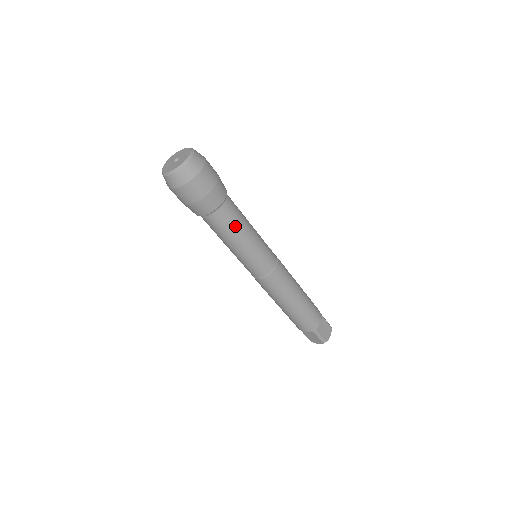
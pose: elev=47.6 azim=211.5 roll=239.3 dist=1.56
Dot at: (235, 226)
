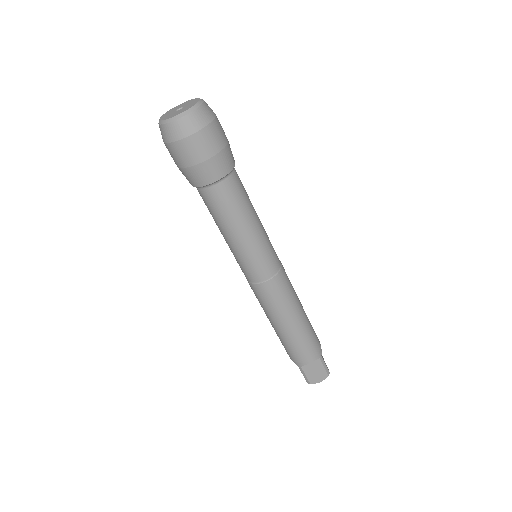
Dot at: (247, 199)
